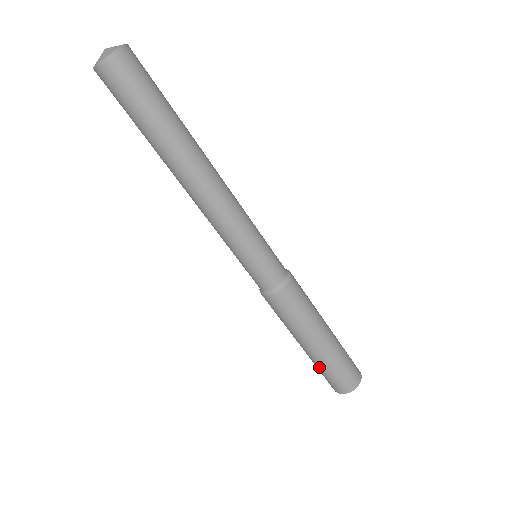
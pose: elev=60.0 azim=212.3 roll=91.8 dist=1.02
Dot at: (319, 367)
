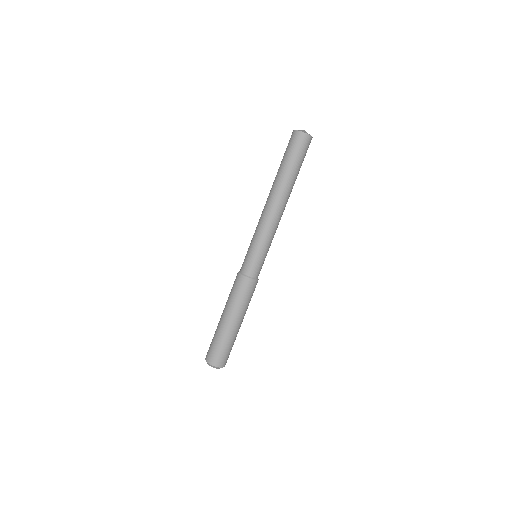
Dot at: (223, 340)
